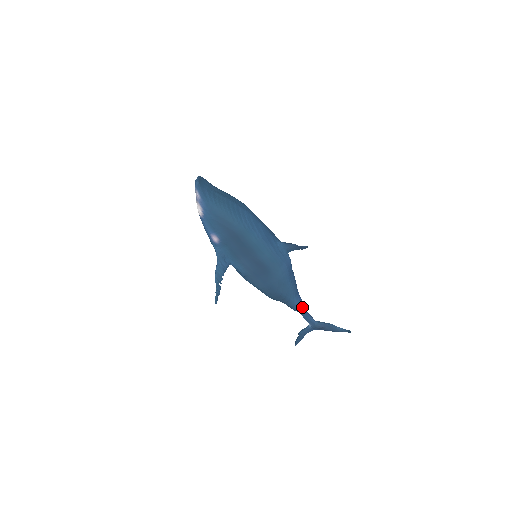
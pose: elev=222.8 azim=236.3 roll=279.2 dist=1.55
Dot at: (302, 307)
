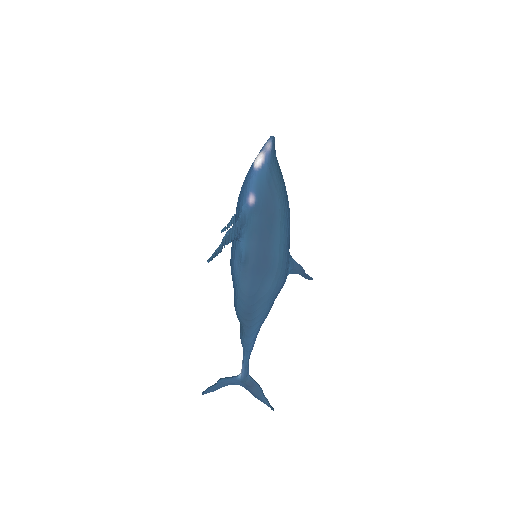
Dot at: (253, 346)
